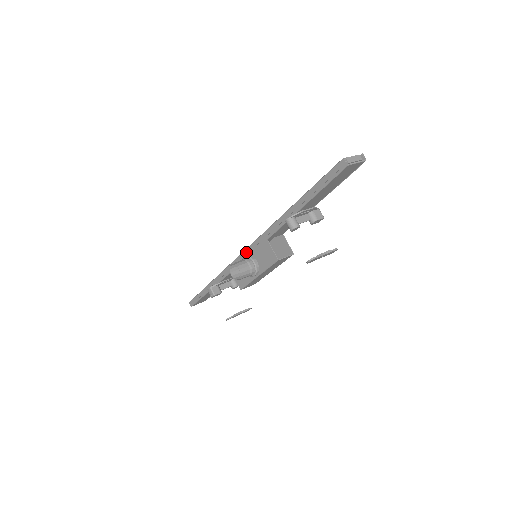
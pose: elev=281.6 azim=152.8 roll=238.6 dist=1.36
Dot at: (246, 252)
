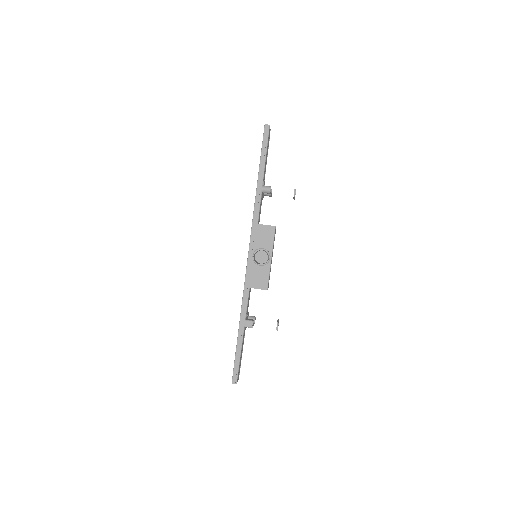
Dot at: (250, 253)
